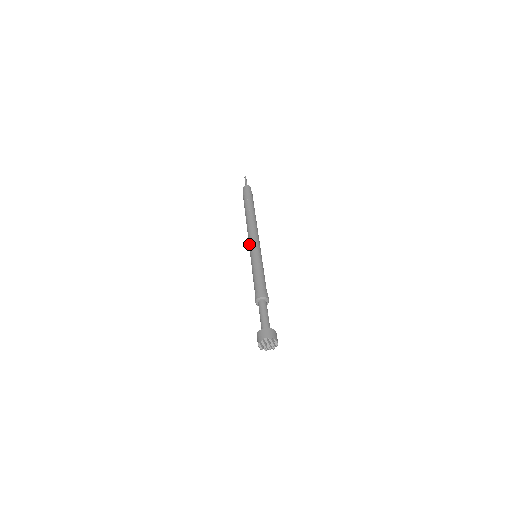
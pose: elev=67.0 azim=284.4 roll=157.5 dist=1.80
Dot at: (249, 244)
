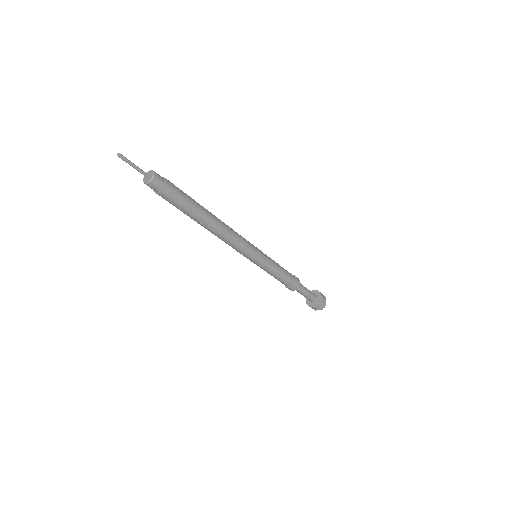
Dot at: occluded
